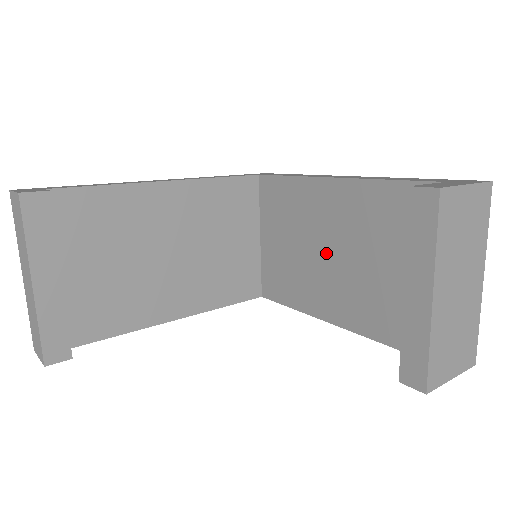
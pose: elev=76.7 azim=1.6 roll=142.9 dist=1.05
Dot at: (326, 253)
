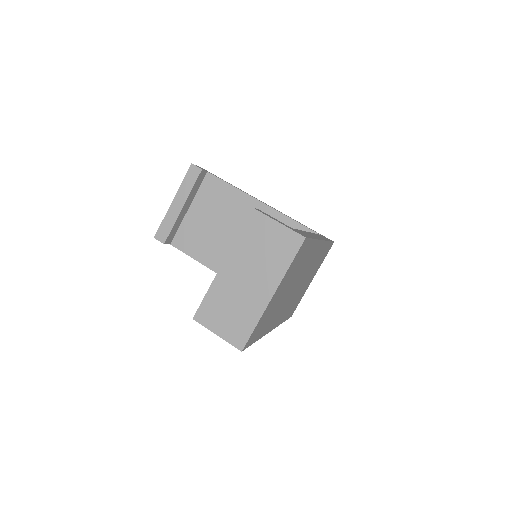
Dot at: occluded
